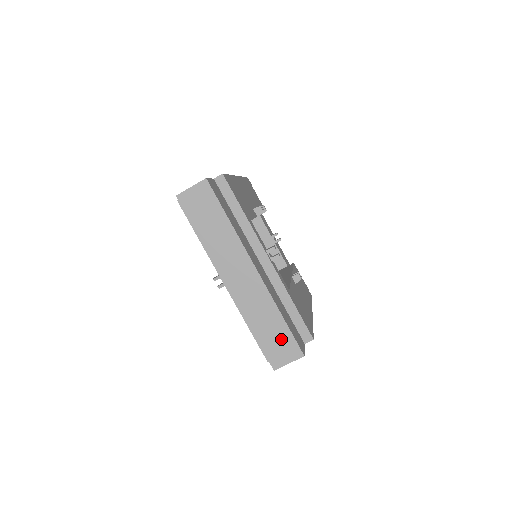
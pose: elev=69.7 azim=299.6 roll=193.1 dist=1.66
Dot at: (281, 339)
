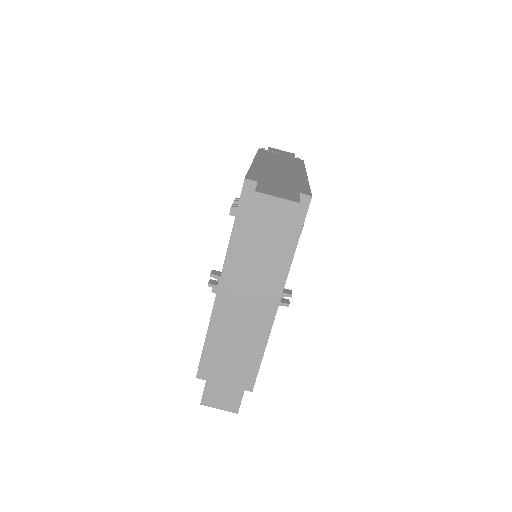
Dot at: (231, 387)
